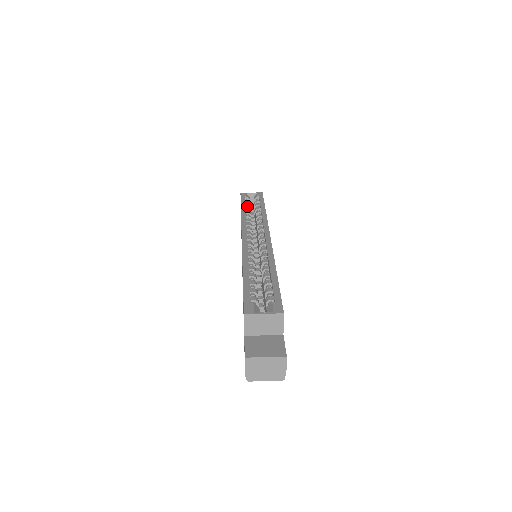
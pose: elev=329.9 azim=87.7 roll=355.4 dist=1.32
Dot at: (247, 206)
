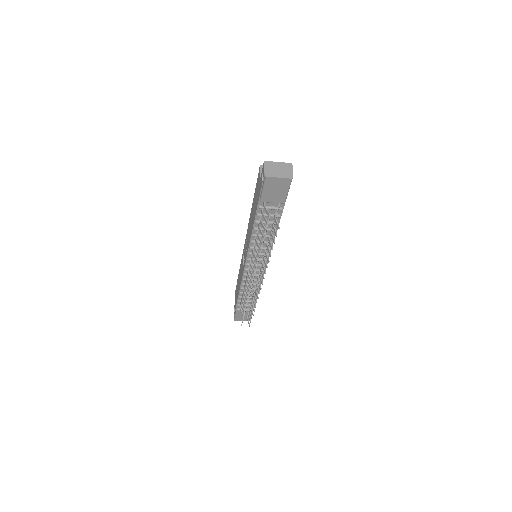
Dot at: occluded
